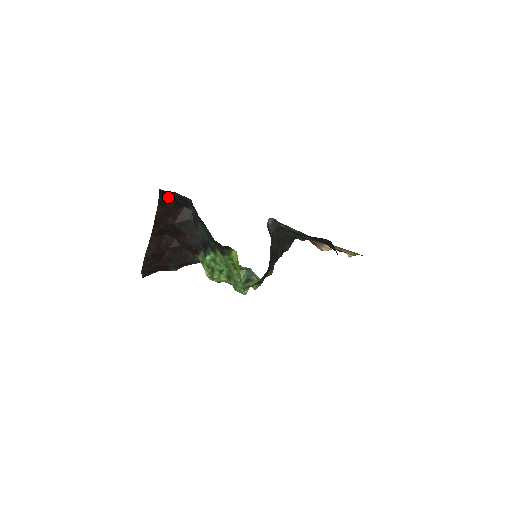
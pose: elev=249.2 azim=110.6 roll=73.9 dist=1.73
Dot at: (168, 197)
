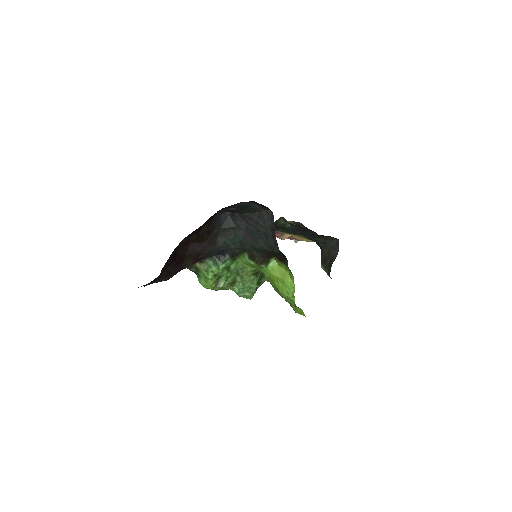
Dot at: occluded
